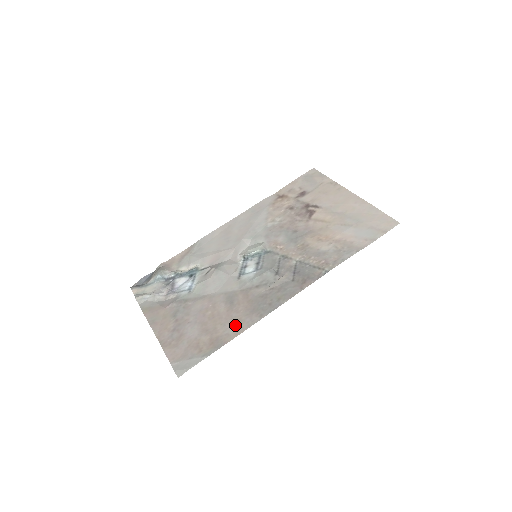
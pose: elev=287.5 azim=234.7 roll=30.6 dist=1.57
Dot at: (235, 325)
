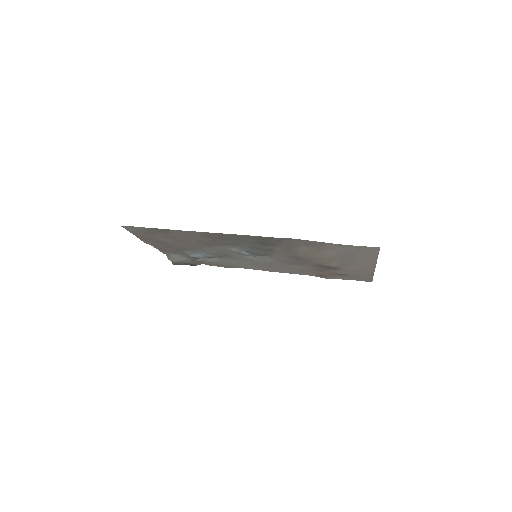
Dot at: (187, 234)
